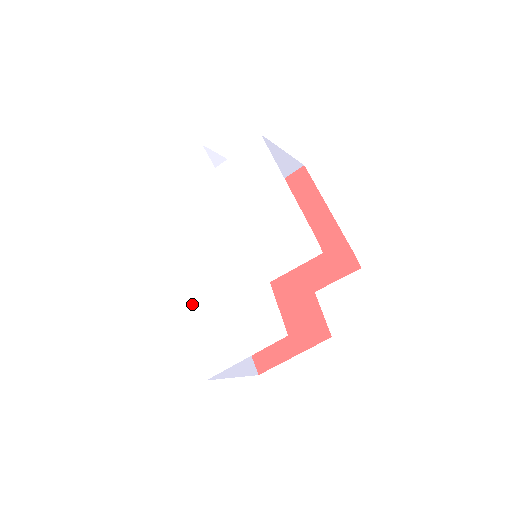
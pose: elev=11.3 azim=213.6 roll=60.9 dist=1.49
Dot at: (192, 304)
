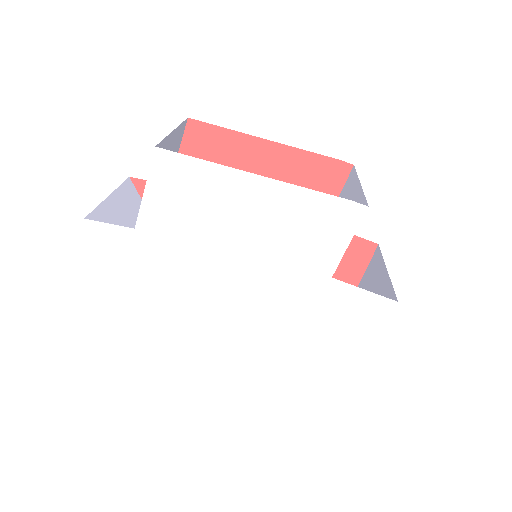
Dot at: (261, 361)
